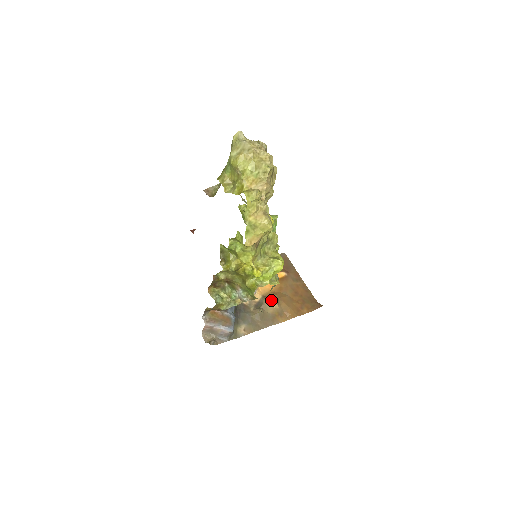
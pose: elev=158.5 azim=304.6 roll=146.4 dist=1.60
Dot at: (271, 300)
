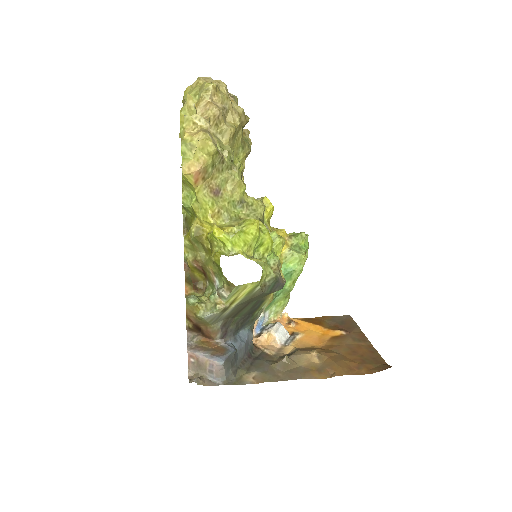
Dot at: (308, 352)
